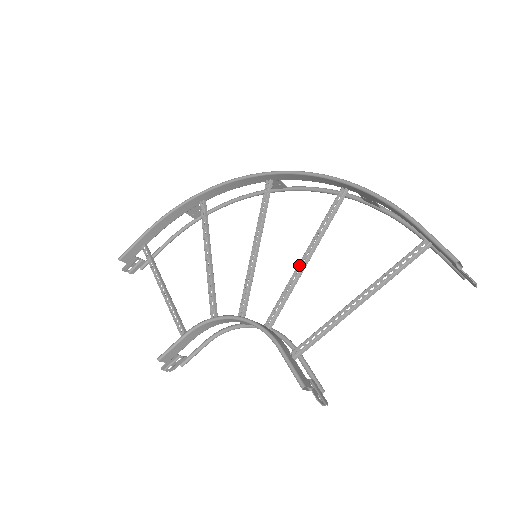
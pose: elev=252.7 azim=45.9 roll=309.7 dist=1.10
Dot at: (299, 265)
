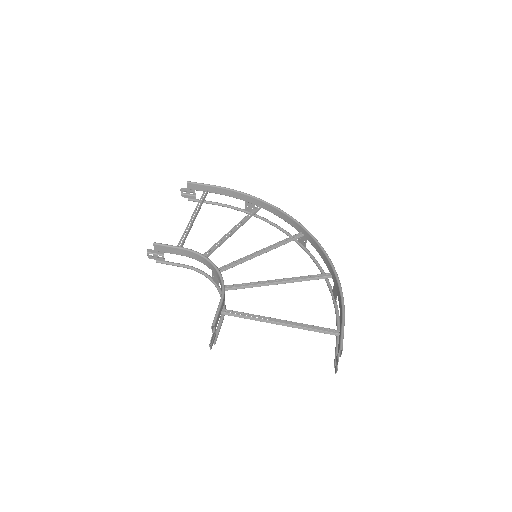
Dot at: (272, 281)
